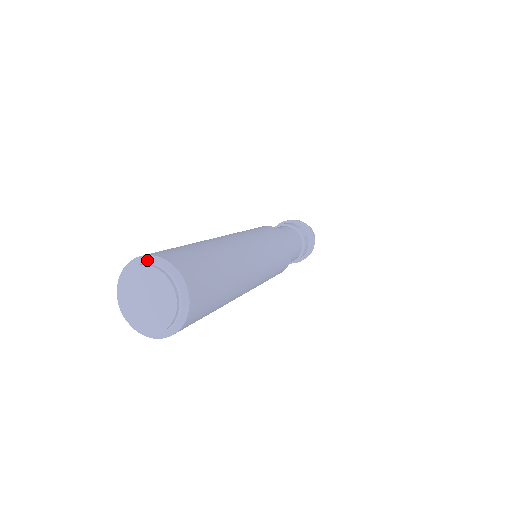
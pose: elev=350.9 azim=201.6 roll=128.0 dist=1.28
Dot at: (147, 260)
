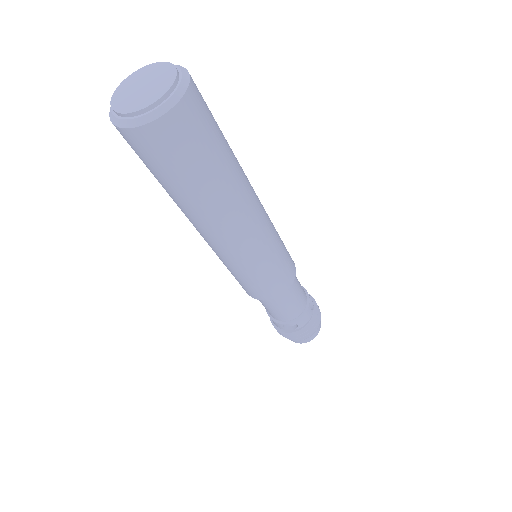
Dot at: occluded
